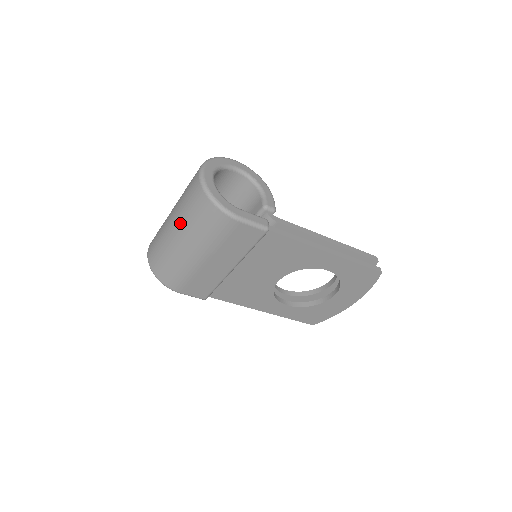
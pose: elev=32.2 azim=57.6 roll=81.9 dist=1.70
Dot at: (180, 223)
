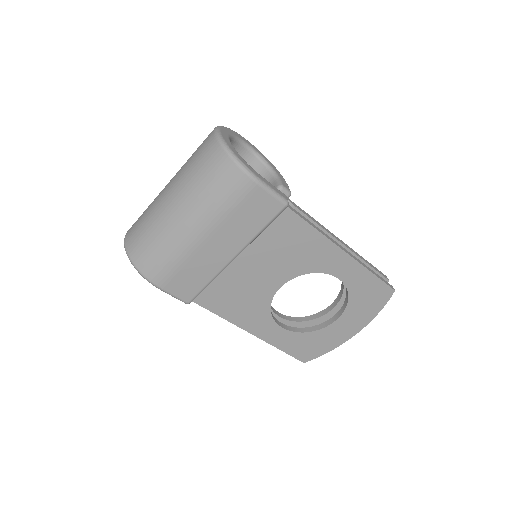
Dot at: (181, 189)
